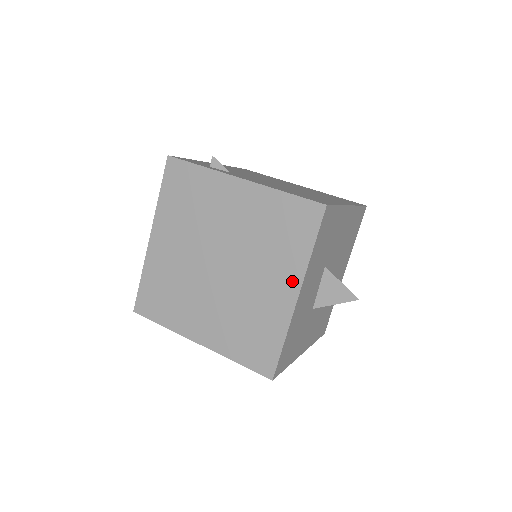
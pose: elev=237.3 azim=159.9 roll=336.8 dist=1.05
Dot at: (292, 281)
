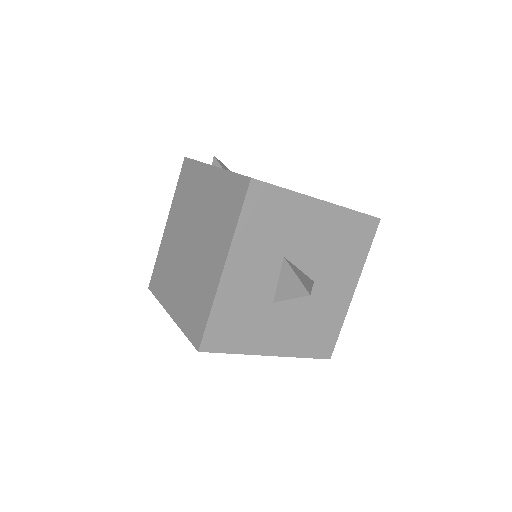
Dot at: (223, 253)
